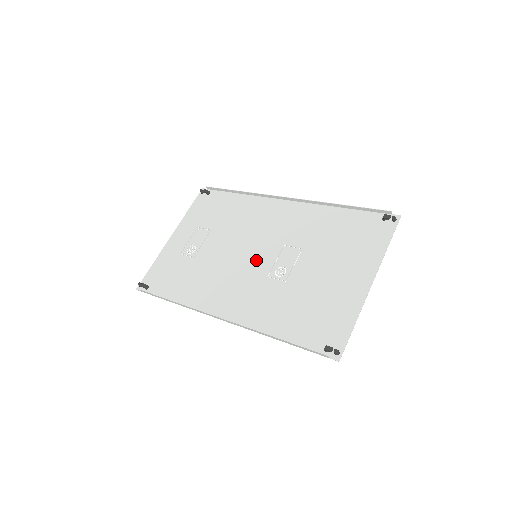
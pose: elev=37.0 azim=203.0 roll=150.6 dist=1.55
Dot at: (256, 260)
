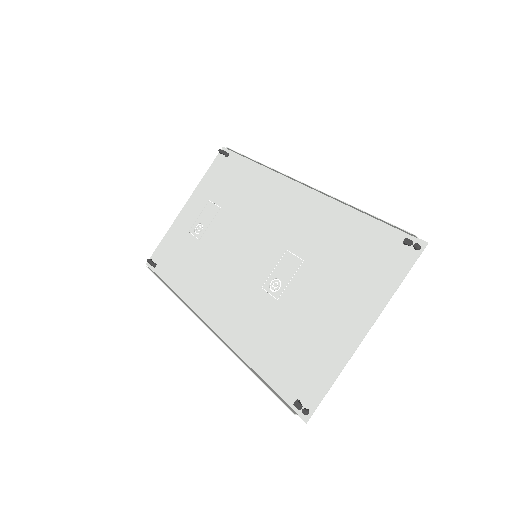
Dot at: (255, 262)
